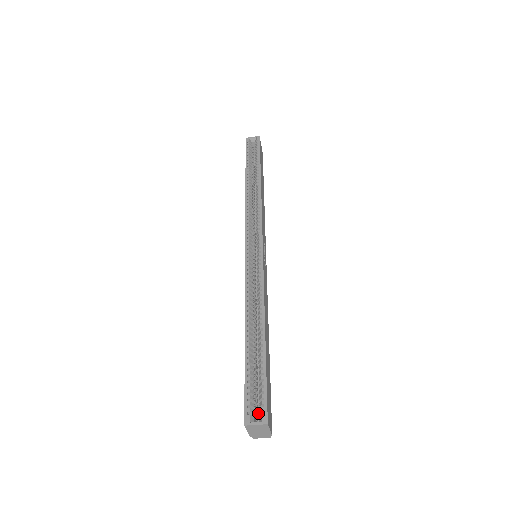
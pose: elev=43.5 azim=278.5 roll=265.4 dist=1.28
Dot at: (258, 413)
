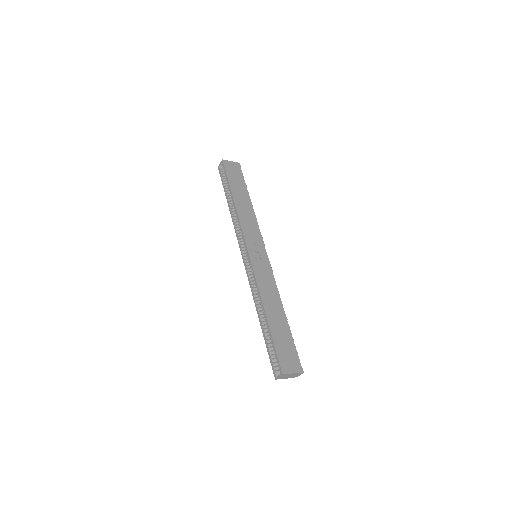
Dot at: occluded
